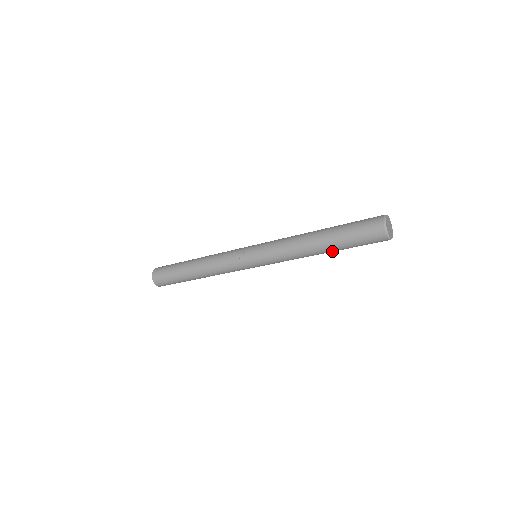
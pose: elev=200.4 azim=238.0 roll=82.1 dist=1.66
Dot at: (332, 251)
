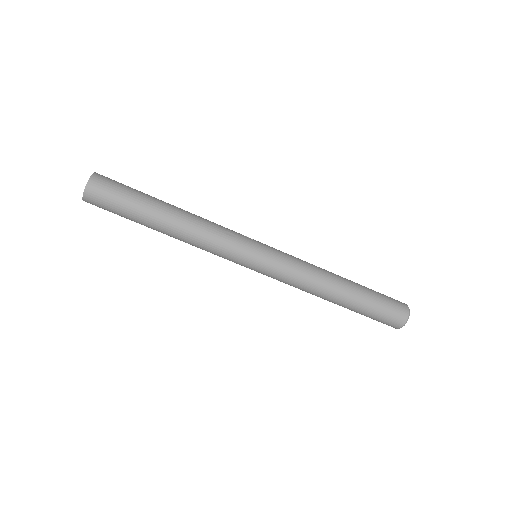
Dot at: (350, 298)
